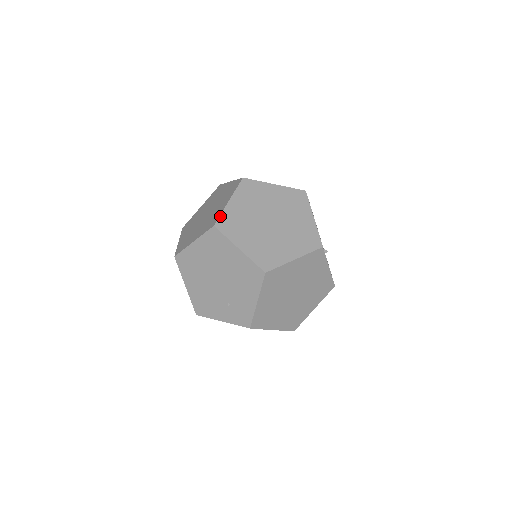
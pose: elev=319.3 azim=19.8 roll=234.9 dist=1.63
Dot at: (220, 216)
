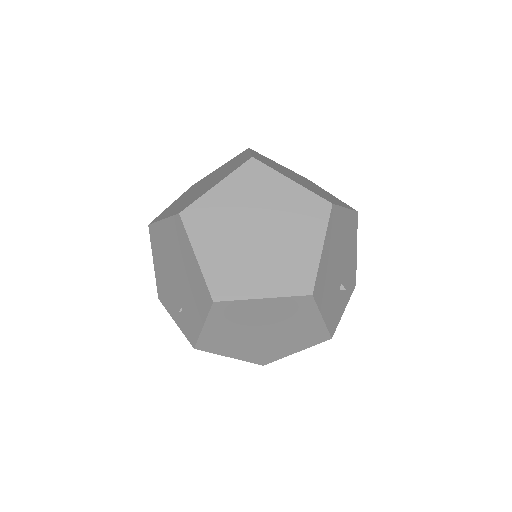
Dot at: (194, 202)
